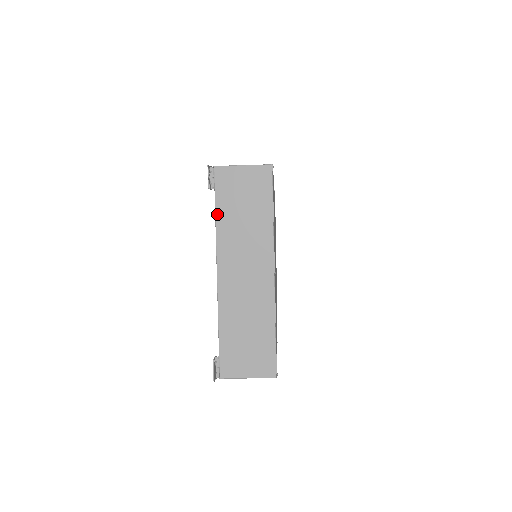
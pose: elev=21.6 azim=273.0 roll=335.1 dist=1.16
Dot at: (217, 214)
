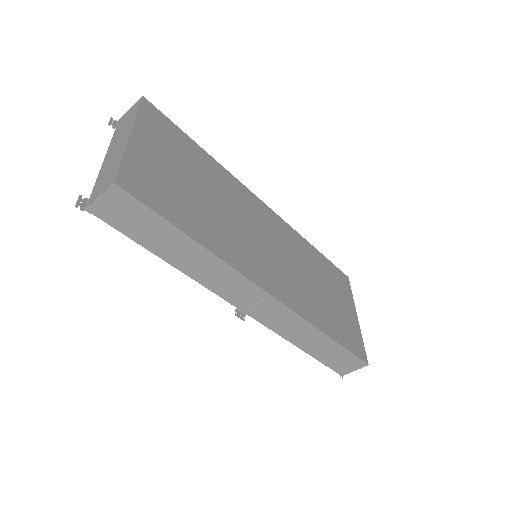
Dot at: (113, 135)
